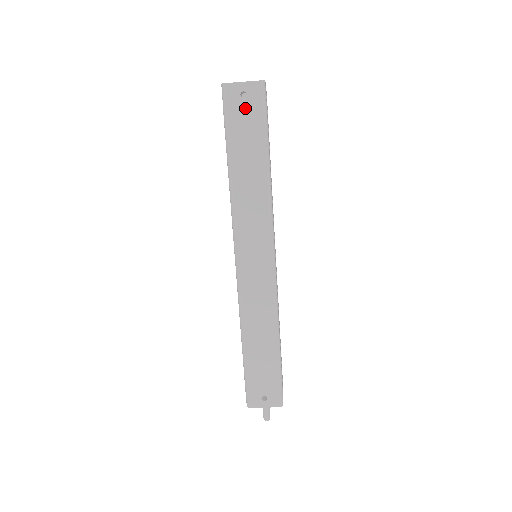
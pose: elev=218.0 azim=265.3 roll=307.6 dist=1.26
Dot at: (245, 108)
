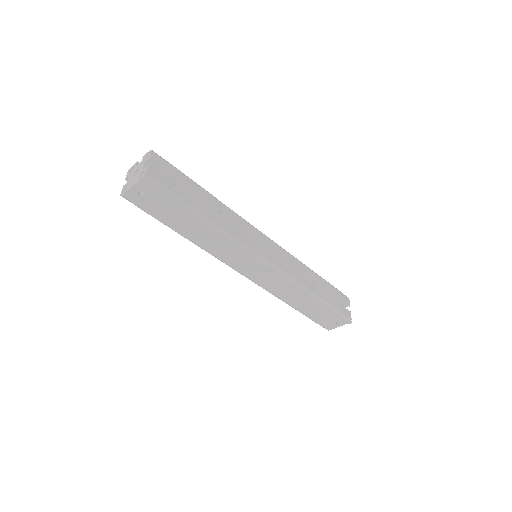
Dot at: (152, 200)
